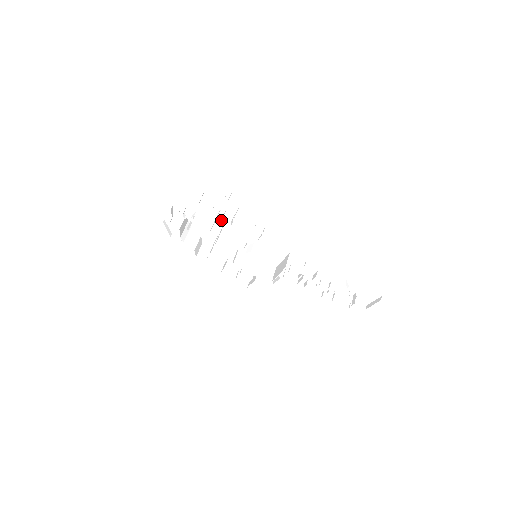
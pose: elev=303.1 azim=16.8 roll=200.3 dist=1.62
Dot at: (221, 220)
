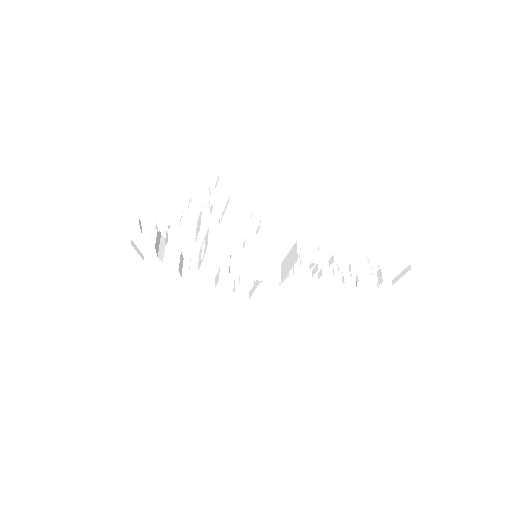
Dot at: (205, 221)
